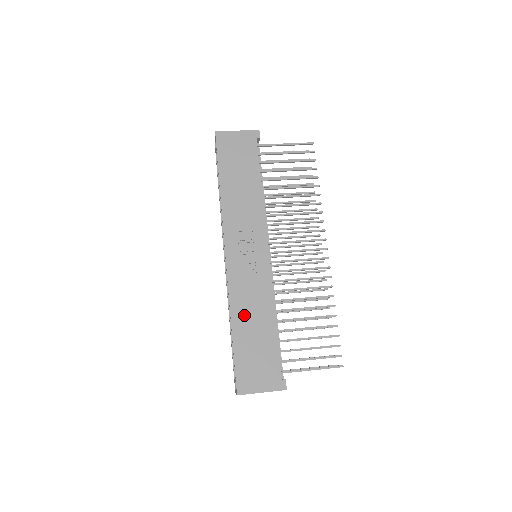
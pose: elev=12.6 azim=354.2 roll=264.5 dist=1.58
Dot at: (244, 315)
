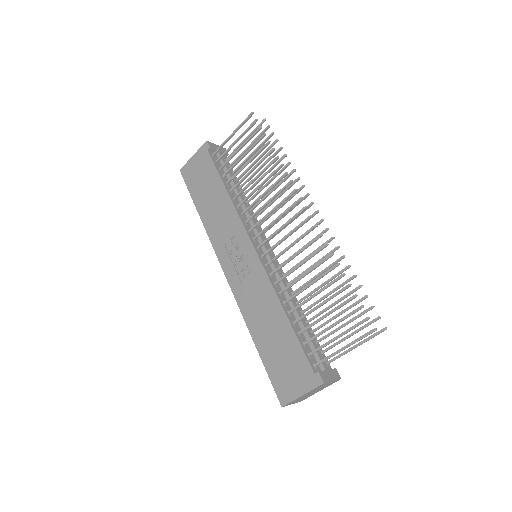
Dot at: (258, 322)
